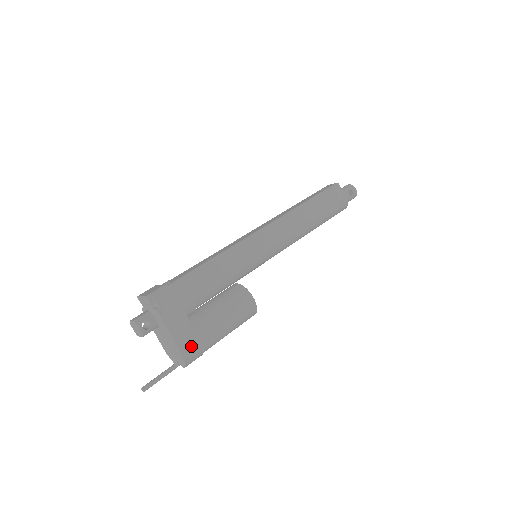
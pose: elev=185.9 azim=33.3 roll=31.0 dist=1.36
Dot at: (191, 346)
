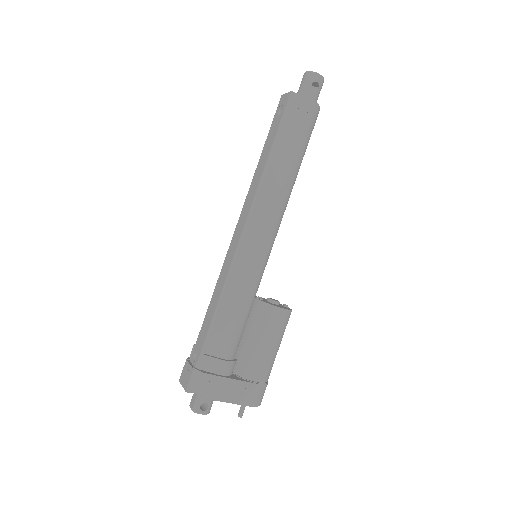
Dot at: (254, 394)
